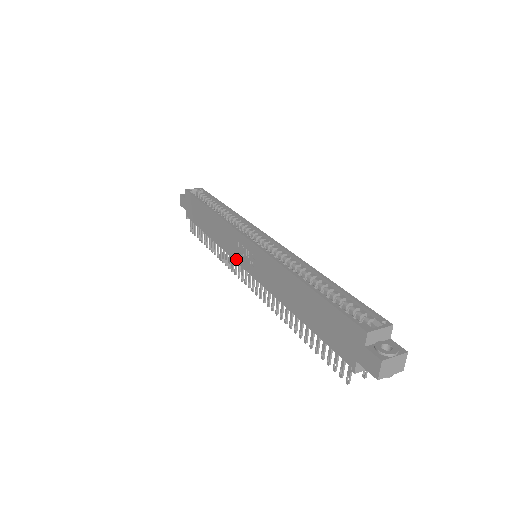
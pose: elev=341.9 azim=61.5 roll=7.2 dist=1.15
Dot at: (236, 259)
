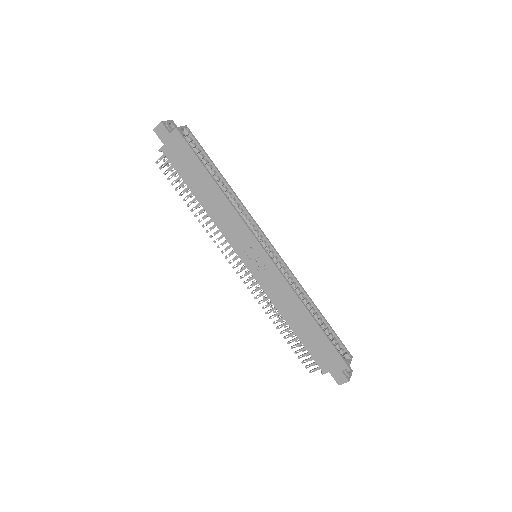
Dot at: (236, 250)
